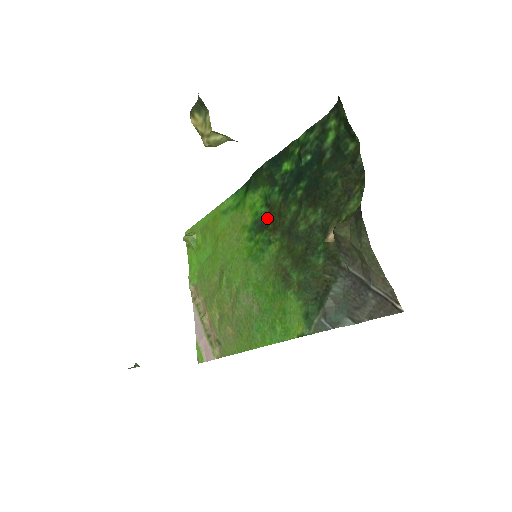
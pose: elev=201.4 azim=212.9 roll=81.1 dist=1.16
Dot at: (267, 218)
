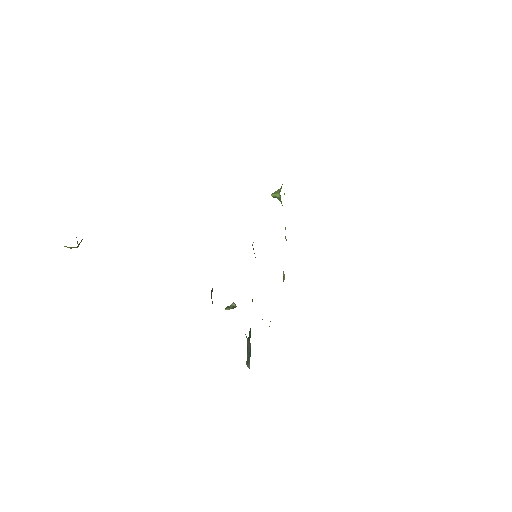
Dot at: occluded
